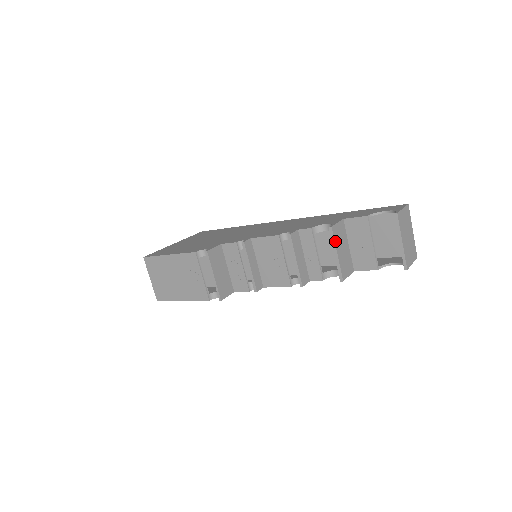
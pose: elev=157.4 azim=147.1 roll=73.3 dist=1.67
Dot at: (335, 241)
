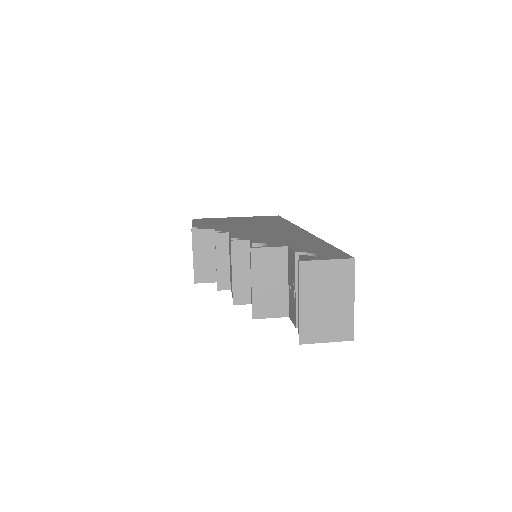
Dot at: (253, 267)
